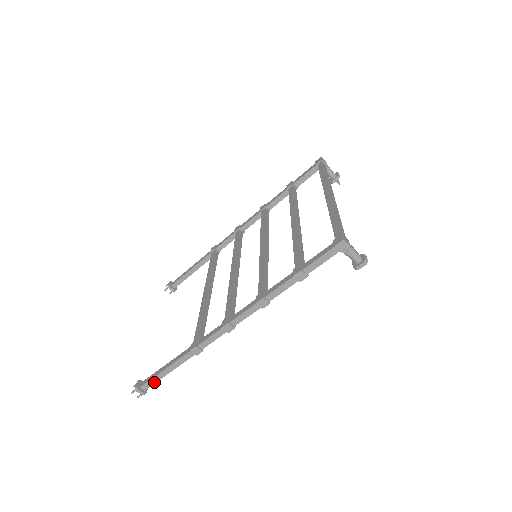
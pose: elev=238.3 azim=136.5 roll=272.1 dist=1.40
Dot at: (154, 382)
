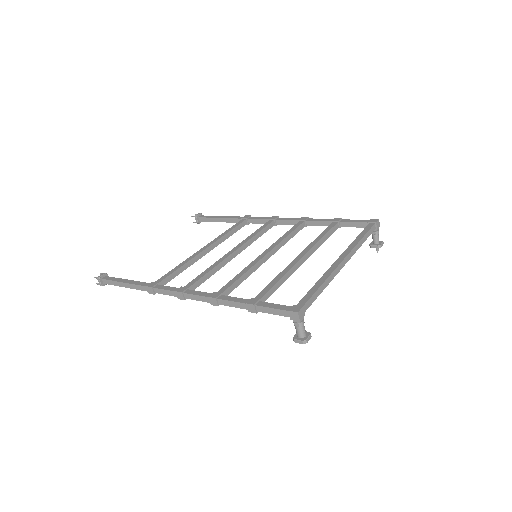
Dot at: (113, 284)
